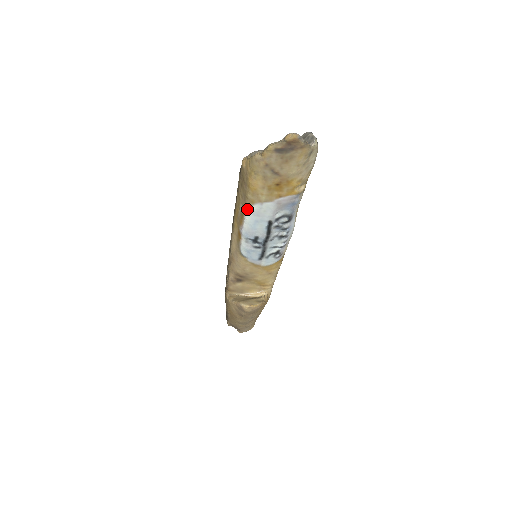
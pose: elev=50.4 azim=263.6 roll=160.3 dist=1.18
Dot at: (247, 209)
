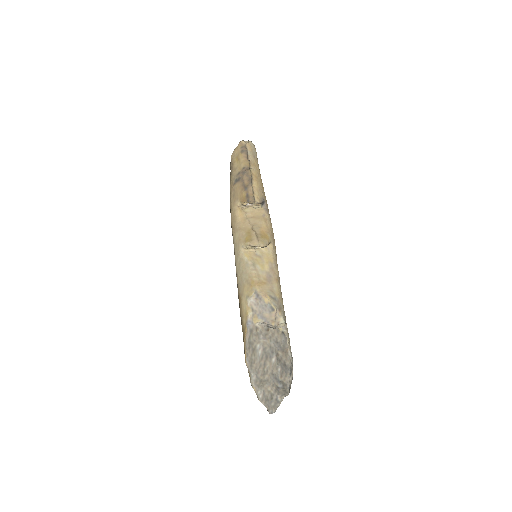
Dot at: occluded
